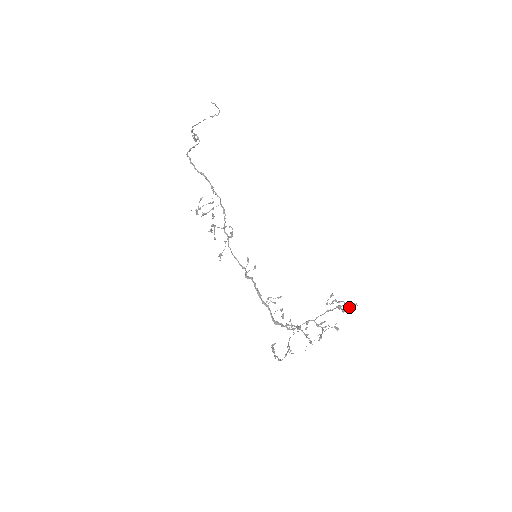
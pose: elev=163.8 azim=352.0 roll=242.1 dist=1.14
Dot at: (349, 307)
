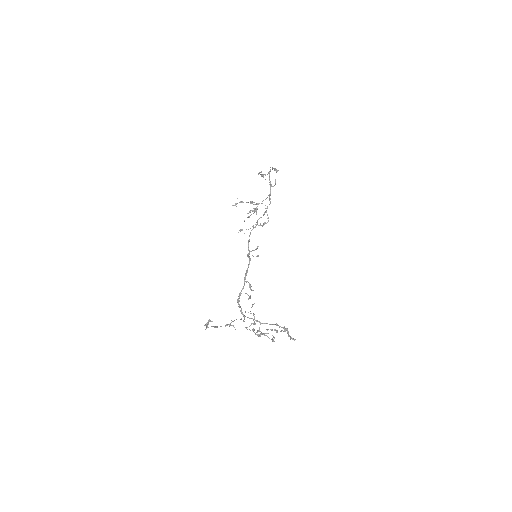
Dot at: (290, 336)
